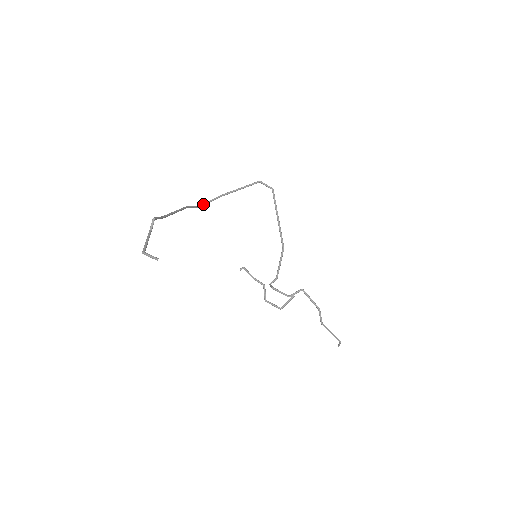
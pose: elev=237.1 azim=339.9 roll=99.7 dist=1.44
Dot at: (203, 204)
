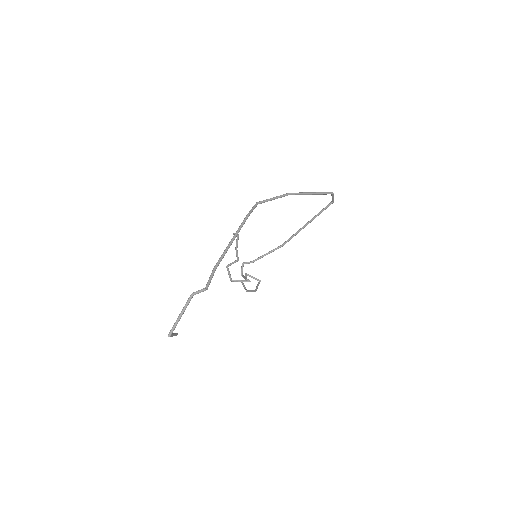
Dot at: (264, 202)
